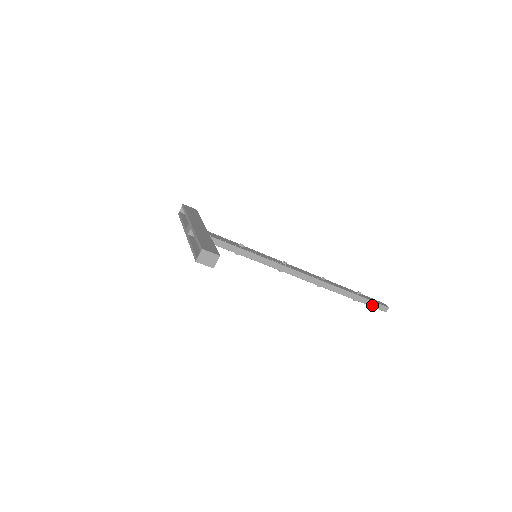
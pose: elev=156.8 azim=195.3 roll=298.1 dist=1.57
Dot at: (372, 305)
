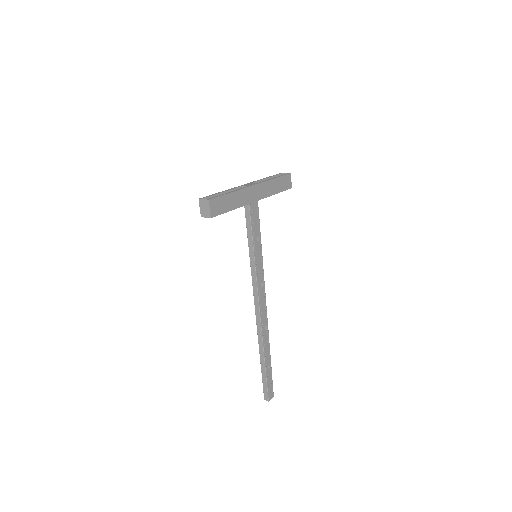
Dot at: (264, 383)
